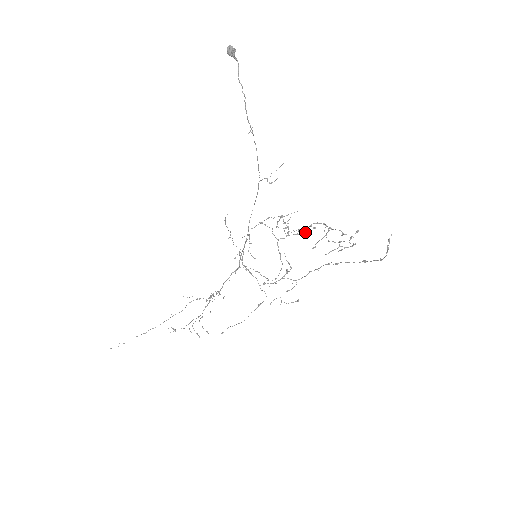
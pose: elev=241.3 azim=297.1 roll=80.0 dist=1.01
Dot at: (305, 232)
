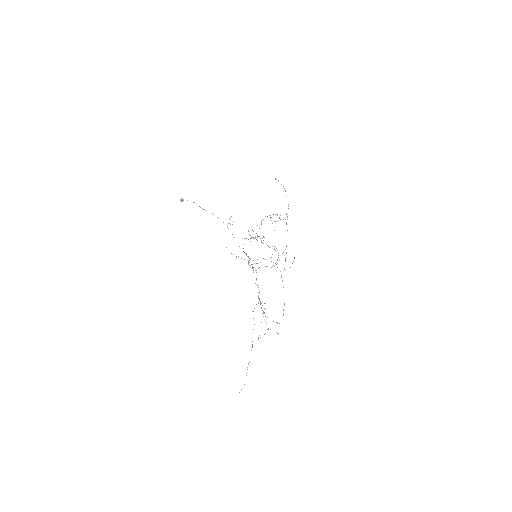
Dot at: occluded
